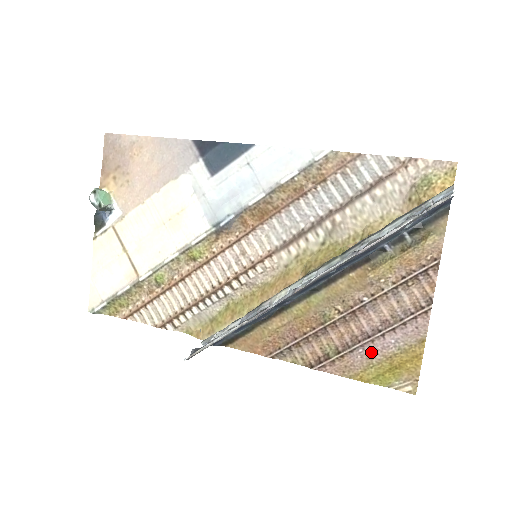
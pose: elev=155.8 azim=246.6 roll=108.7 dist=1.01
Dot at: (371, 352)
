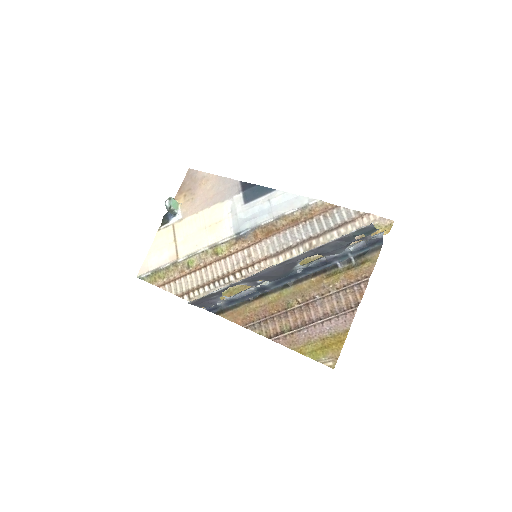
Dot at: (312, 334)
